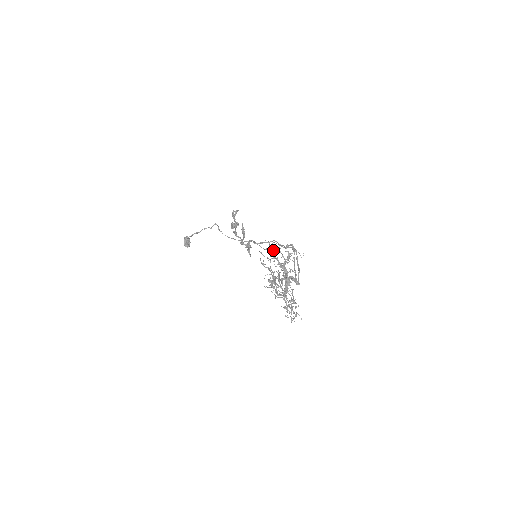
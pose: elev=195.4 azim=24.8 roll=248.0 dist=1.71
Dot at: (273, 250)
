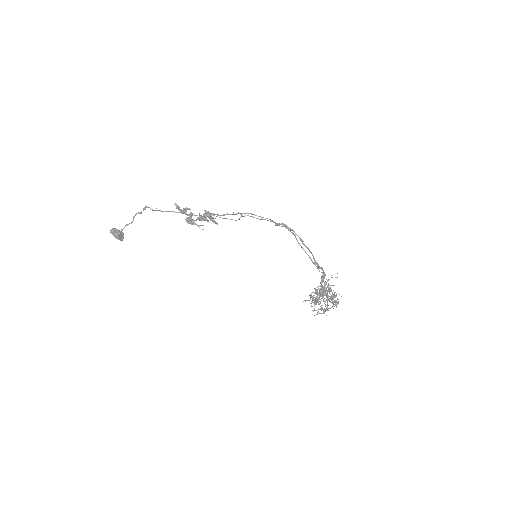
Dot at: occluded
